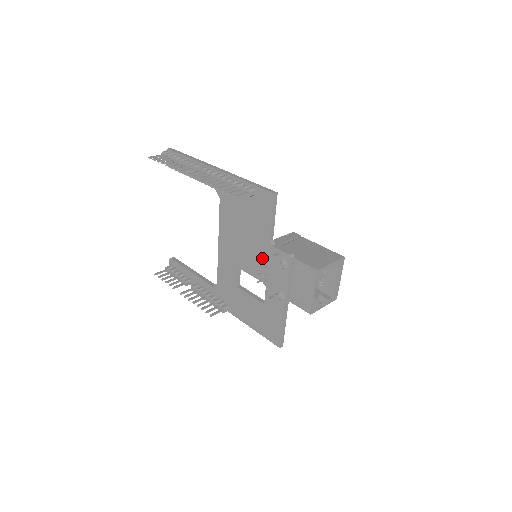
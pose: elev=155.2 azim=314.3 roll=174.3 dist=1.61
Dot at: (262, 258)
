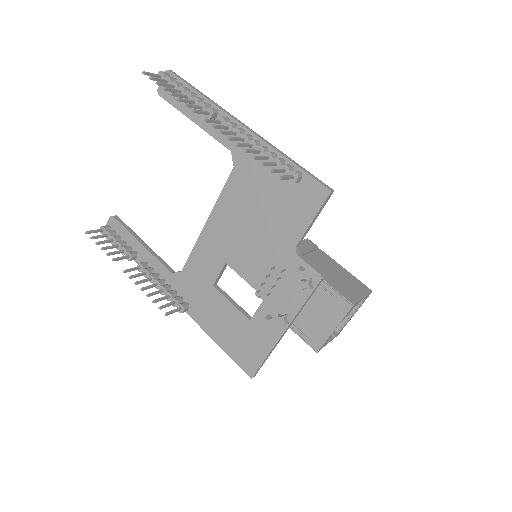
Dot at: (273, 264)
